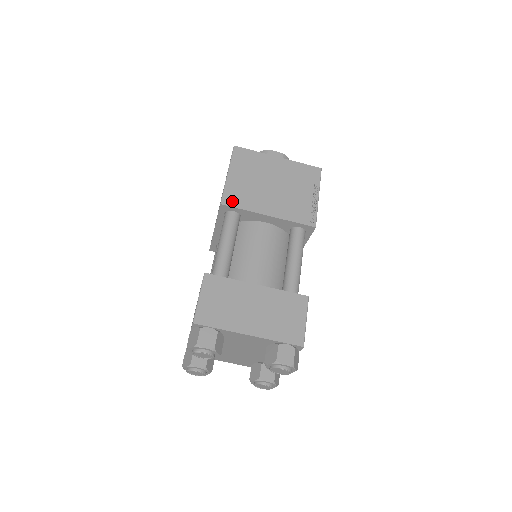
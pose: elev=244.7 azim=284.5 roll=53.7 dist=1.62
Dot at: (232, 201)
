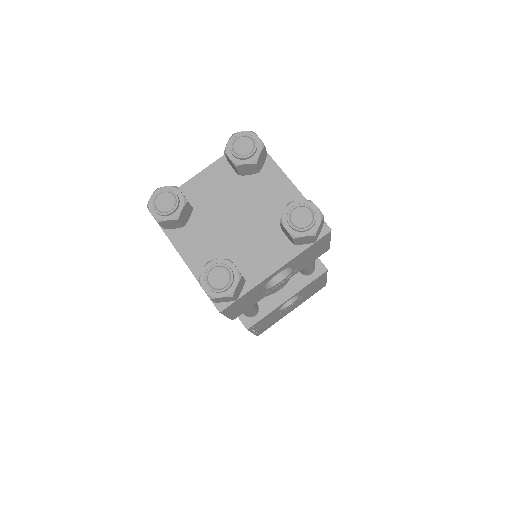
Dot at: occluded
